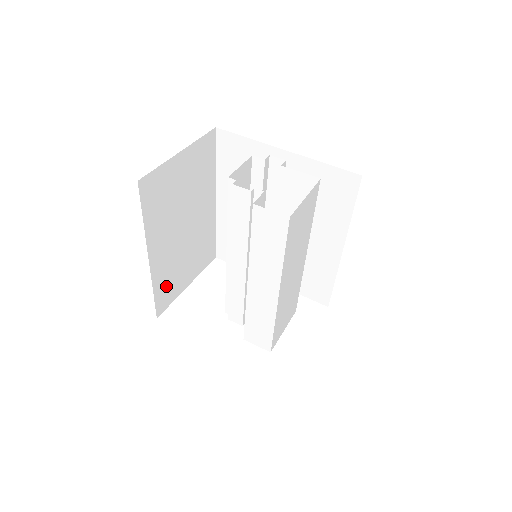
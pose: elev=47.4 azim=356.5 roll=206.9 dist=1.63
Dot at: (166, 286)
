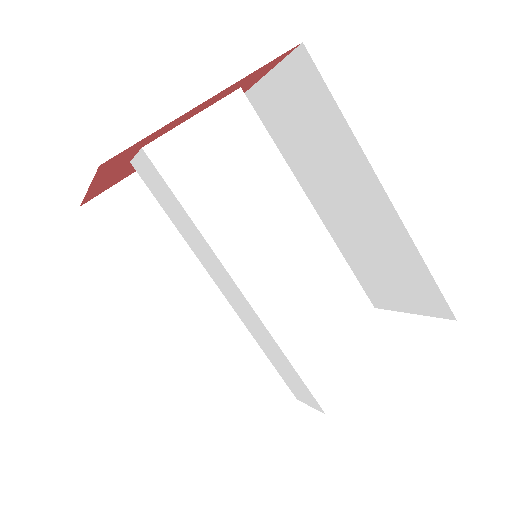
Dot at: (214, 341)
